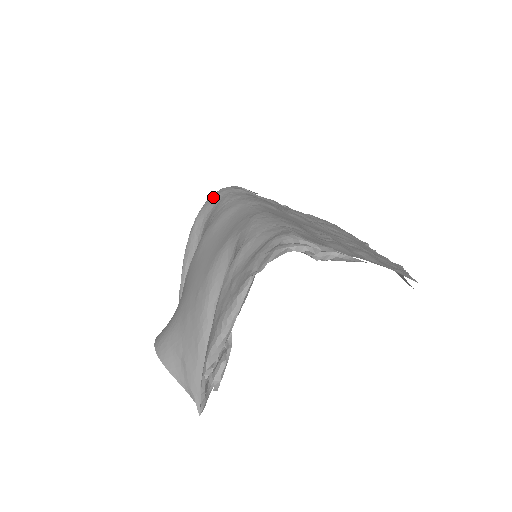
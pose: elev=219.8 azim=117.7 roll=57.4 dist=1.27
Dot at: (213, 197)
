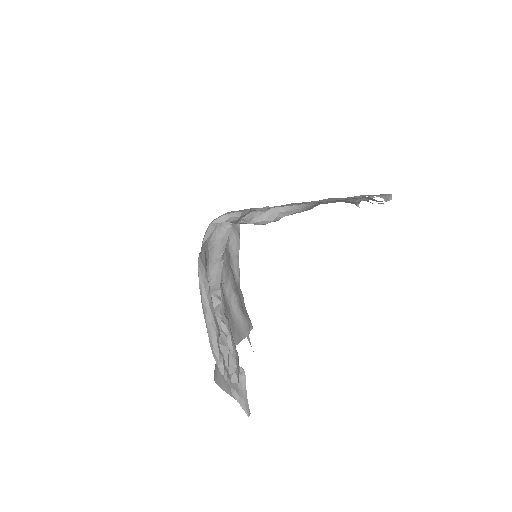
Dot at: occluded
